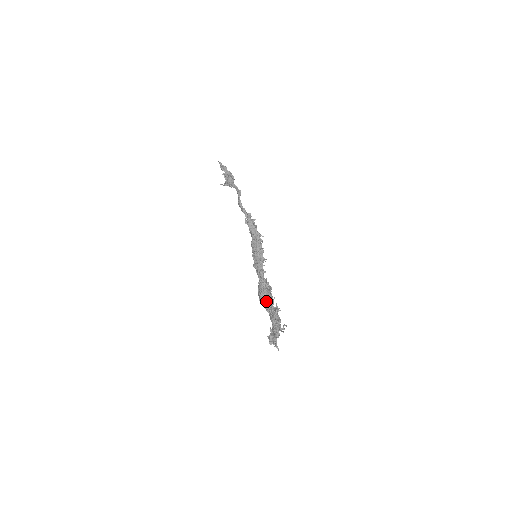
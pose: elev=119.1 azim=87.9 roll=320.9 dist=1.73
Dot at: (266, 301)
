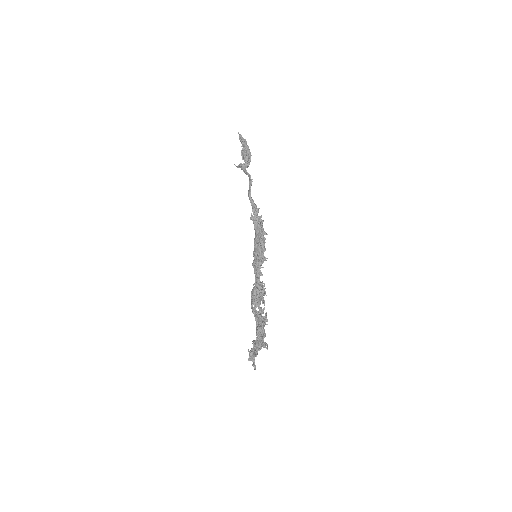
Dot at: (258, 304)
